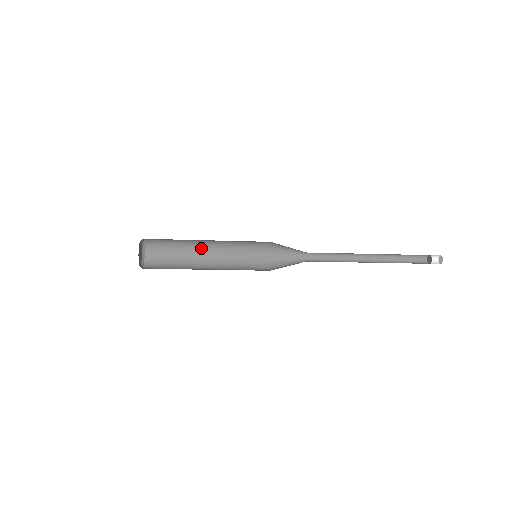
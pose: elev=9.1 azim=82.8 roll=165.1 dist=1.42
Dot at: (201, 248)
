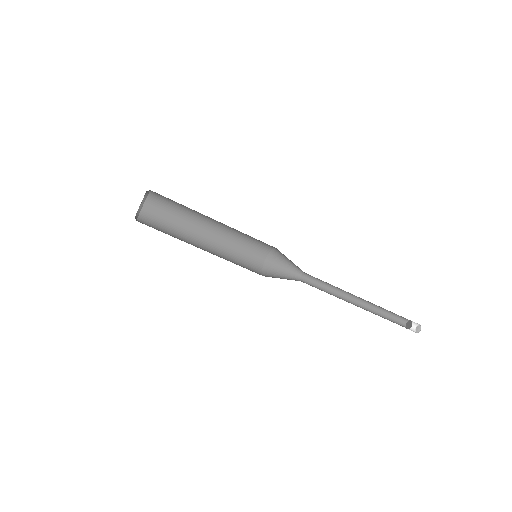
Dot at: (196, 242)
